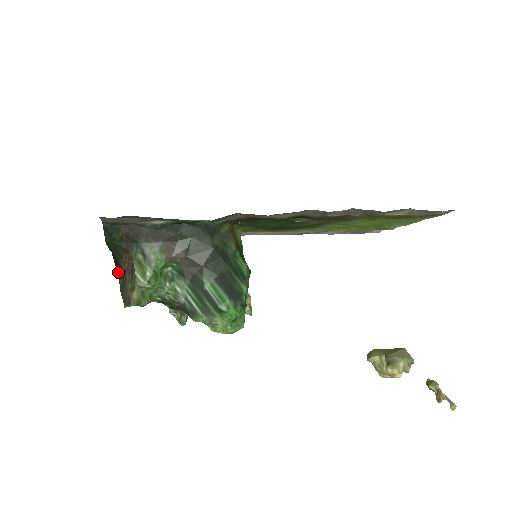
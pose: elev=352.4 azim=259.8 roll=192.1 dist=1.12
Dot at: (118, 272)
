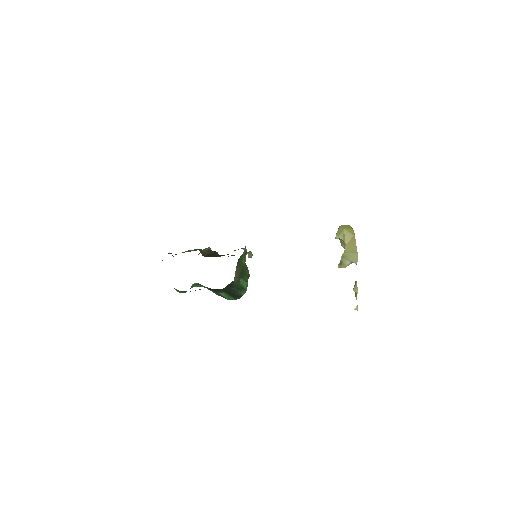
Dot at: occluded
